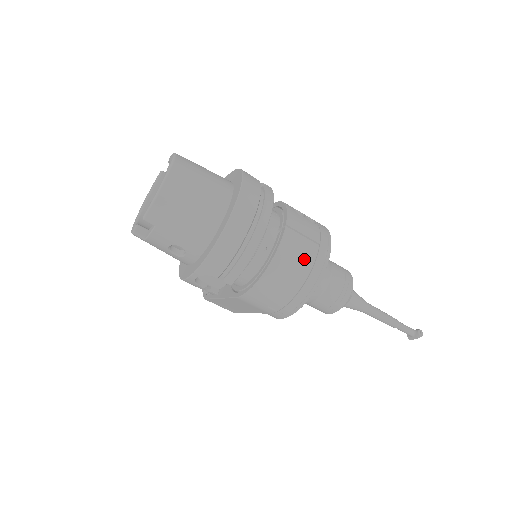
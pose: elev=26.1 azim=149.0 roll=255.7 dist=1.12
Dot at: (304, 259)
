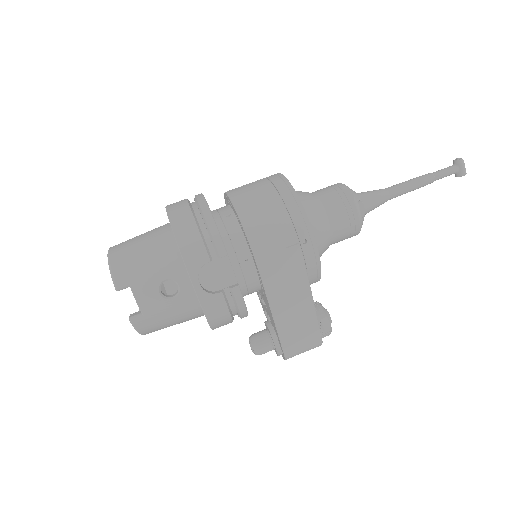
Dot at: (260, 188)
